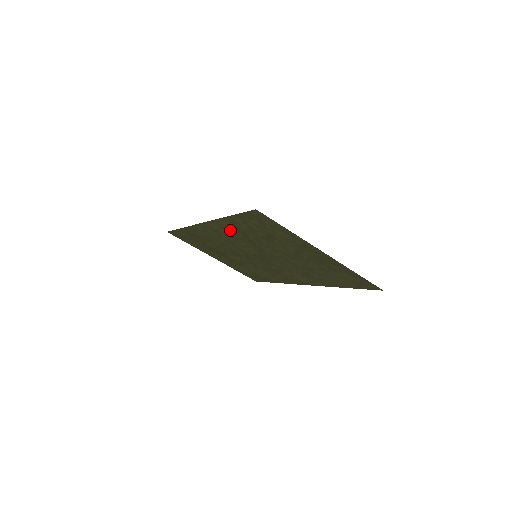
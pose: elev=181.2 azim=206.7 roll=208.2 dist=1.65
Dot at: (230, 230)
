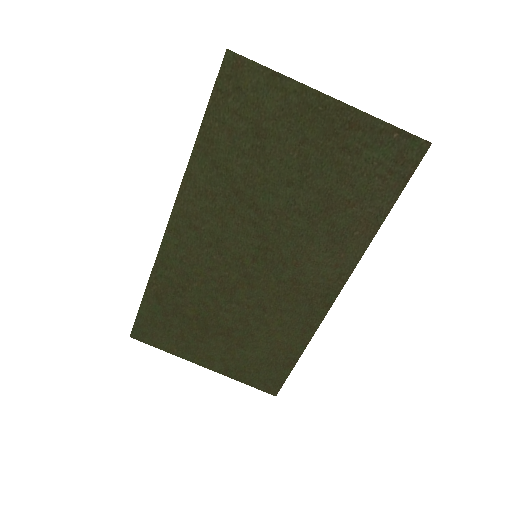
Dot at: (209, 188)
